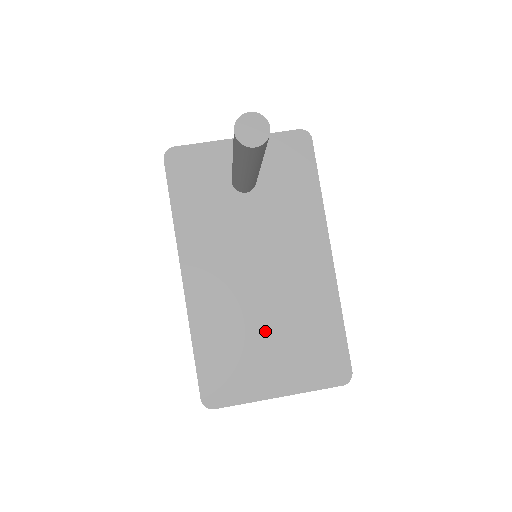
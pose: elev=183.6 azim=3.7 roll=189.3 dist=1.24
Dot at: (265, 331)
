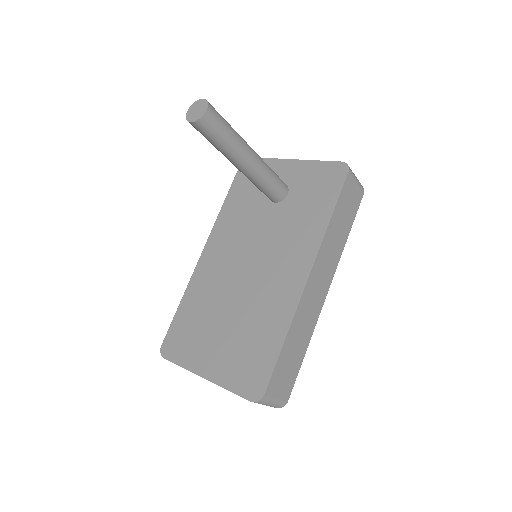
Dot at: (225, 317)
